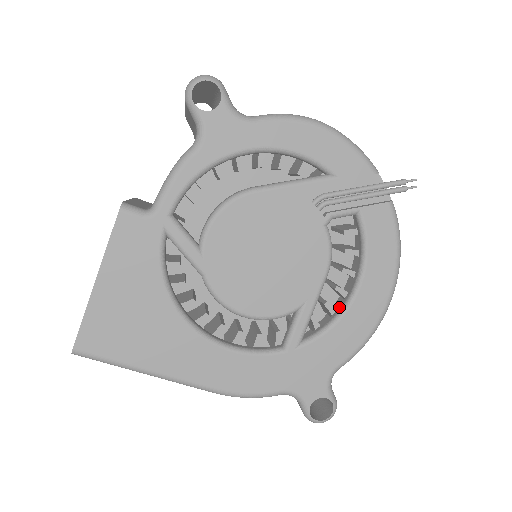
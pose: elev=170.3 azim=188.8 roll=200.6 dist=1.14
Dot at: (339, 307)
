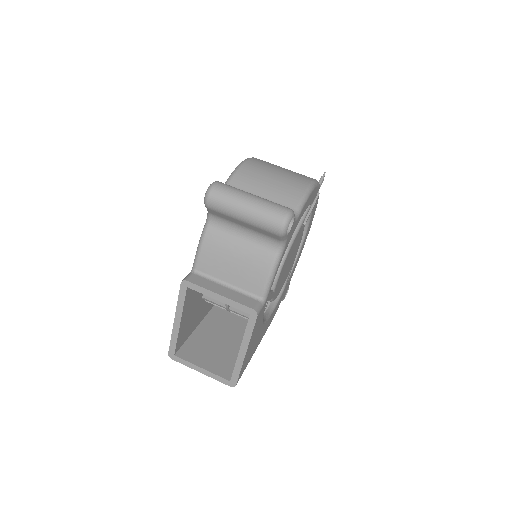
Dot at: occluded
